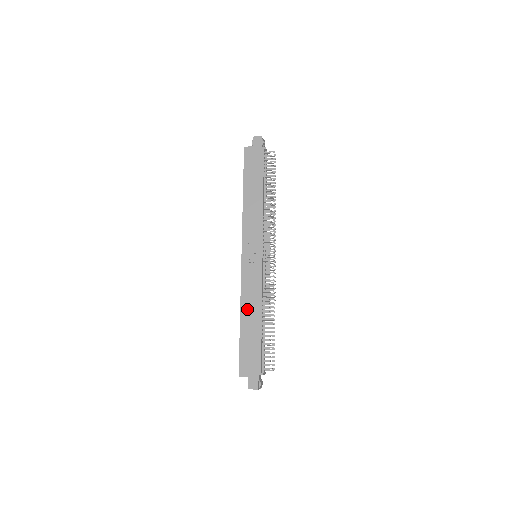
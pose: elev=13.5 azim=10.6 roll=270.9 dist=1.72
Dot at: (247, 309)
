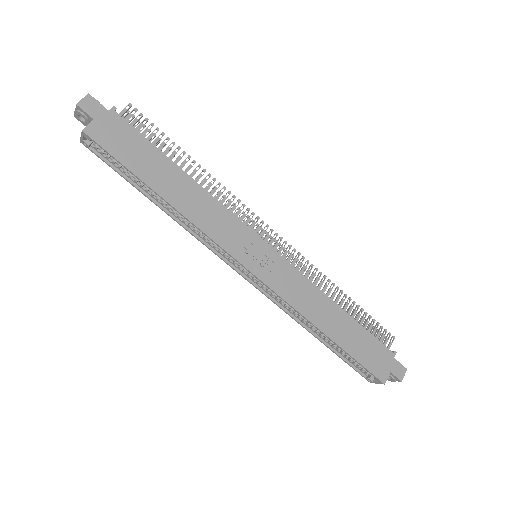
Dot at: (321, 317)
